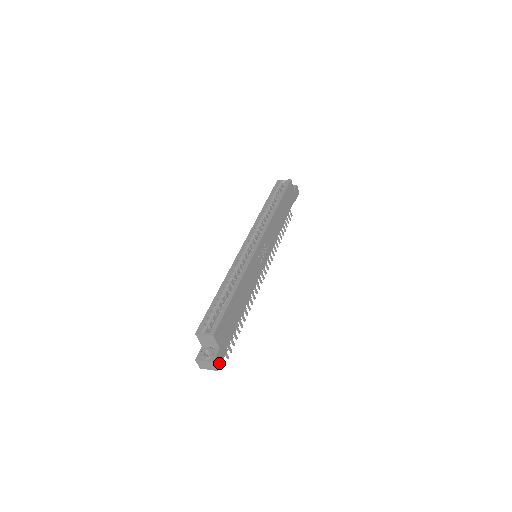
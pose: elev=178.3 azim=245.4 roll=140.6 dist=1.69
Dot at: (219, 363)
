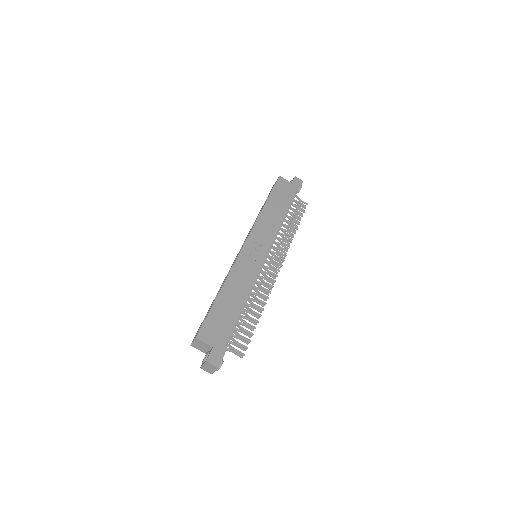
Dot at: (218, 360)
